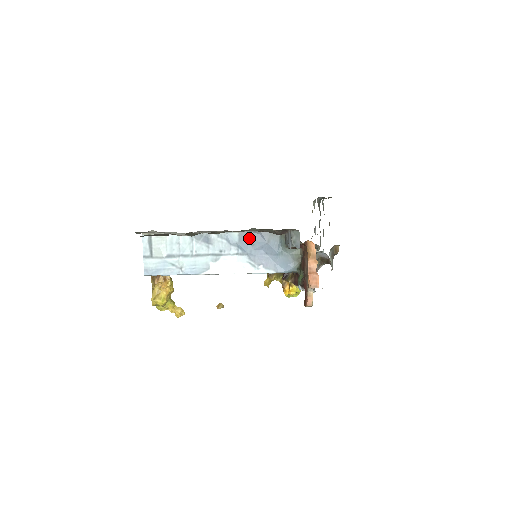
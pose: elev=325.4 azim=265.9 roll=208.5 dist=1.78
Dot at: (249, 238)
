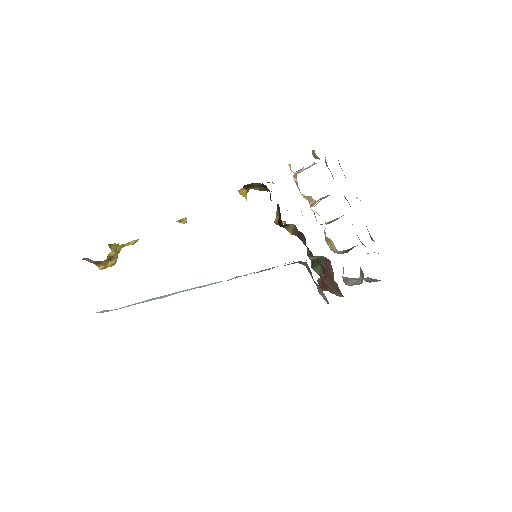
Dot at: occluded
